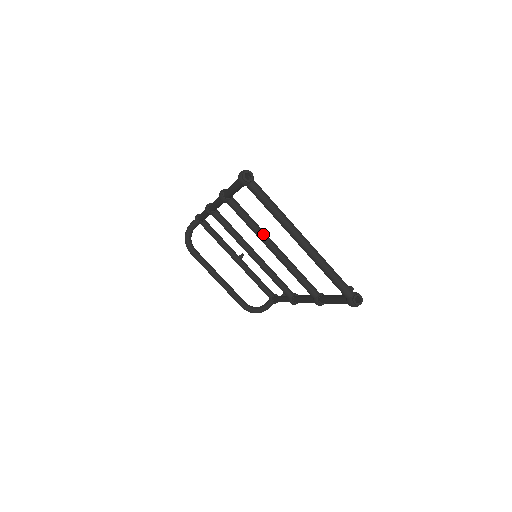
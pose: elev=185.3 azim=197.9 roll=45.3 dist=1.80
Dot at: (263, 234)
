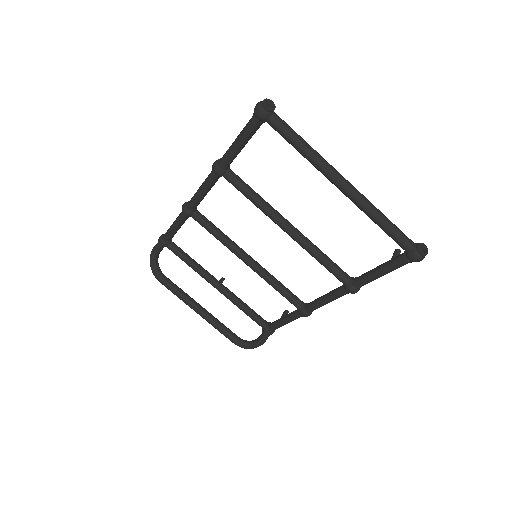
Dot at: (274, 210)
